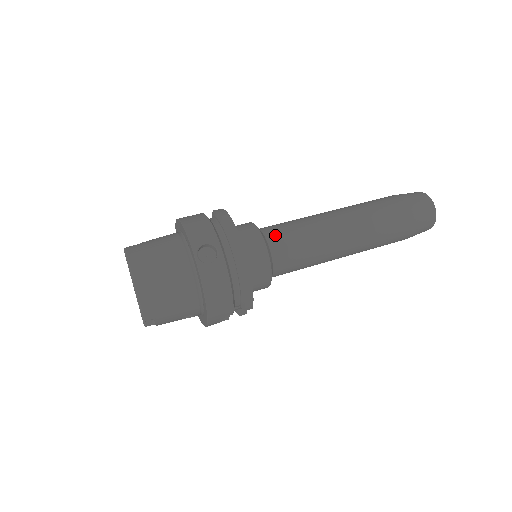
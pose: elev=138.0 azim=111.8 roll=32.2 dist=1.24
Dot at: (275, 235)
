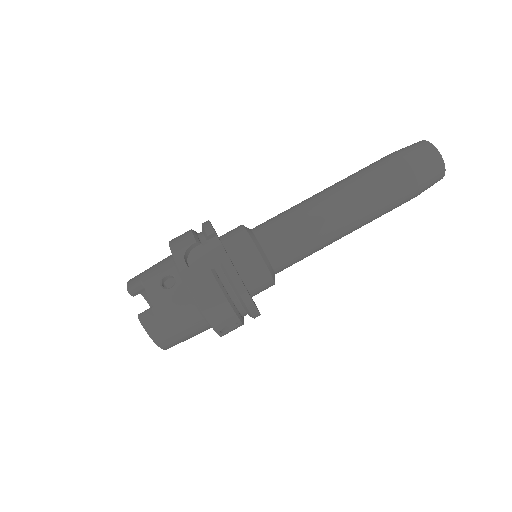
Dot at: (282, 262)
